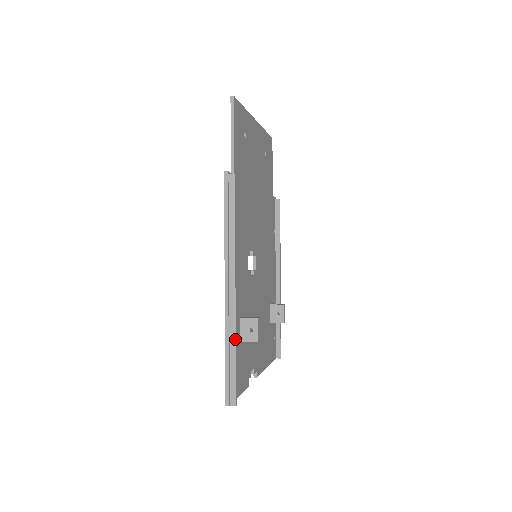
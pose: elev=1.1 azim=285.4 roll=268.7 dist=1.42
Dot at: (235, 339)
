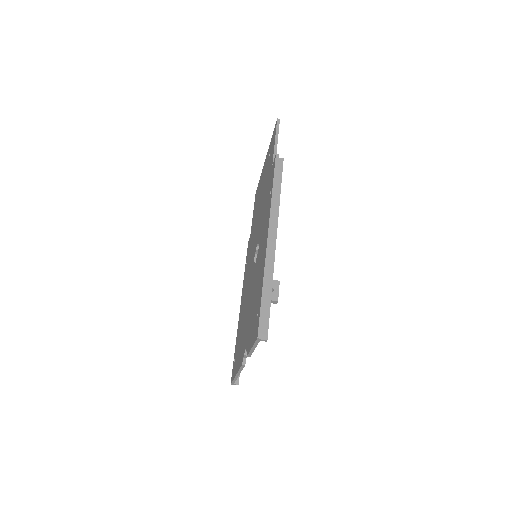
Dot at: (272, 279)
